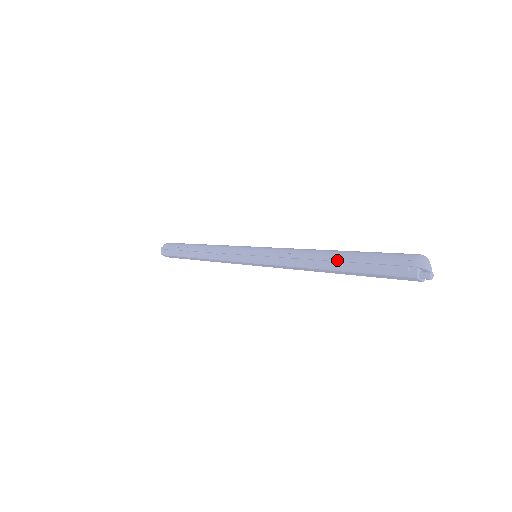
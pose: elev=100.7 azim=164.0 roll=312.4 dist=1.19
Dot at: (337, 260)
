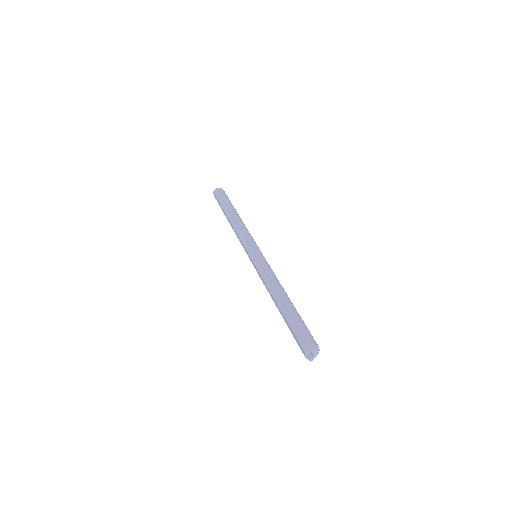
Dot at: (286, 306)
